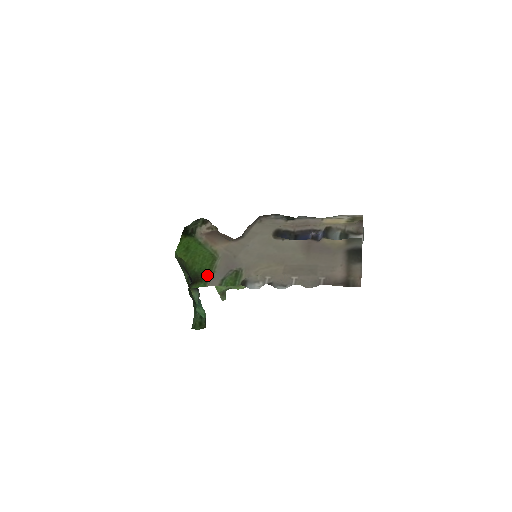
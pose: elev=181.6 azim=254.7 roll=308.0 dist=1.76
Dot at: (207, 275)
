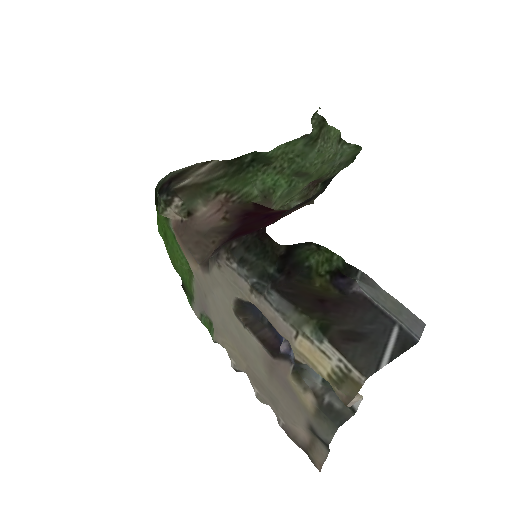
Dot at: (189, 293)
